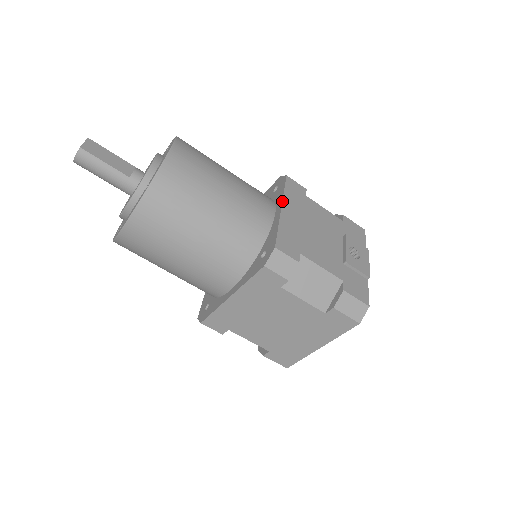
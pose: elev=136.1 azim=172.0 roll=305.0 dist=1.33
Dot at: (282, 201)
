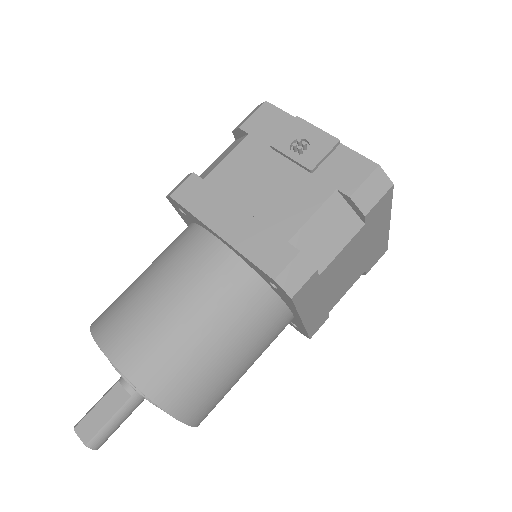
Dot at: (208, 228)
